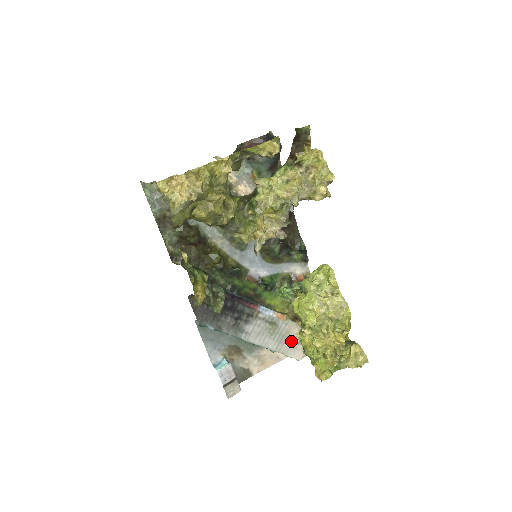
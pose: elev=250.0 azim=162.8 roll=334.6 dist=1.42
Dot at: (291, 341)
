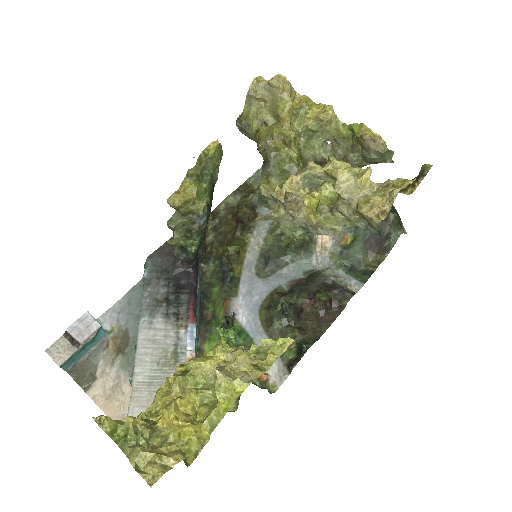
Dot at: occluded
